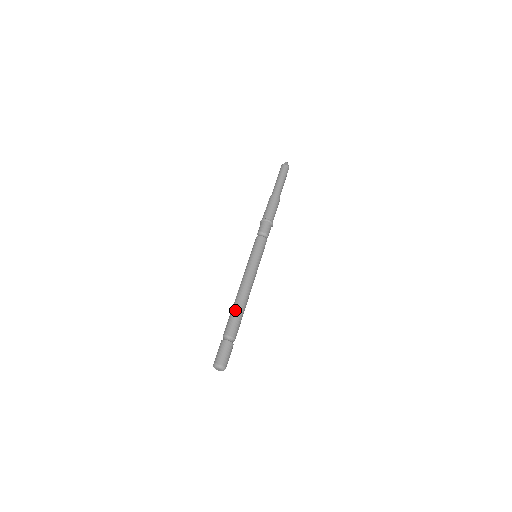
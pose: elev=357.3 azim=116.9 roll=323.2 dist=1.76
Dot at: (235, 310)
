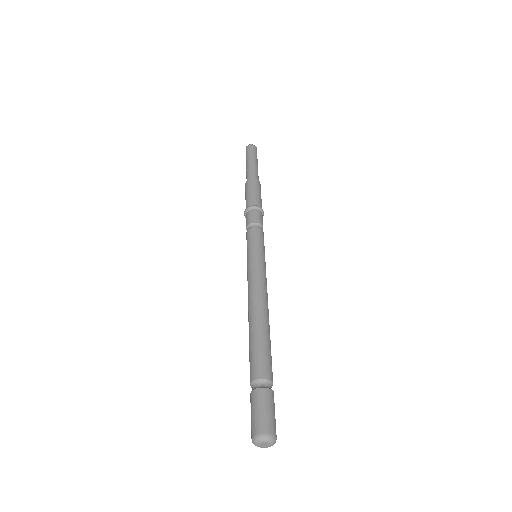
Dot at: (261, 335)
